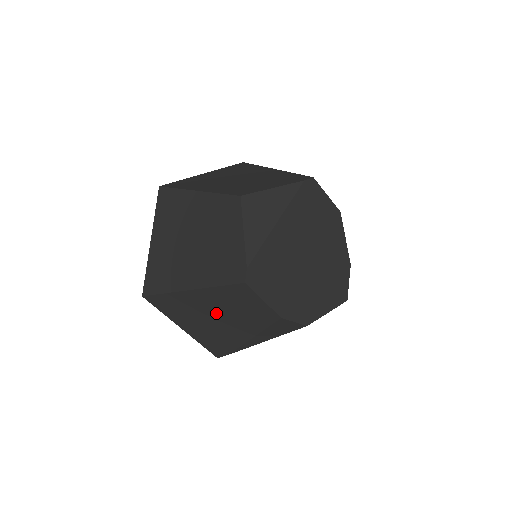
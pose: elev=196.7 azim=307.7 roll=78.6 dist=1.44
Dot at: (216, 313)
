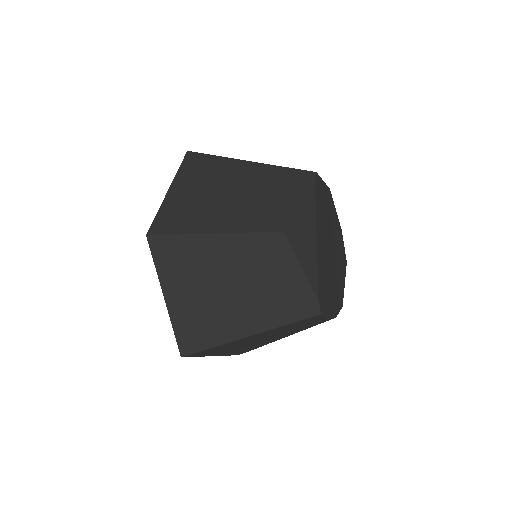
Dot at: (266, 337)
